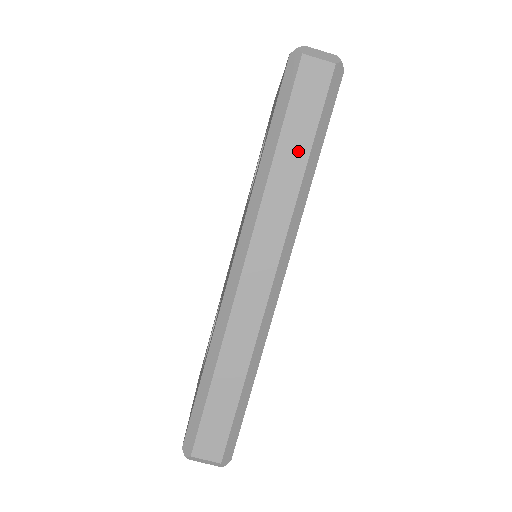
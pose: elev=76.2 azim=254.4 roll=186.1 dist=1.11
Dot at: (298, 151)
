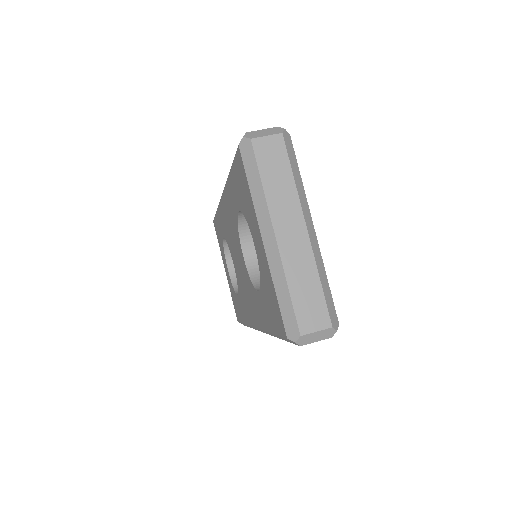
Dot at: occluded
